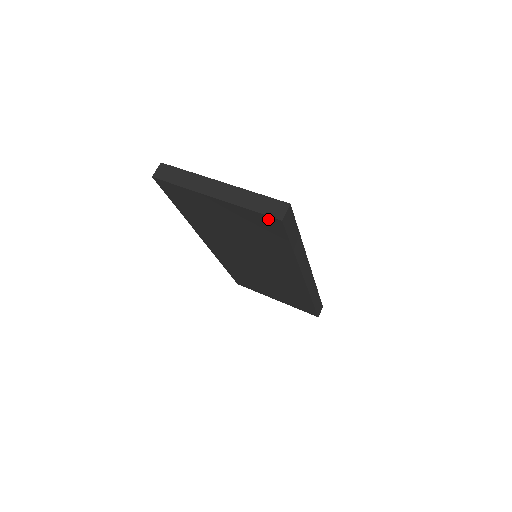
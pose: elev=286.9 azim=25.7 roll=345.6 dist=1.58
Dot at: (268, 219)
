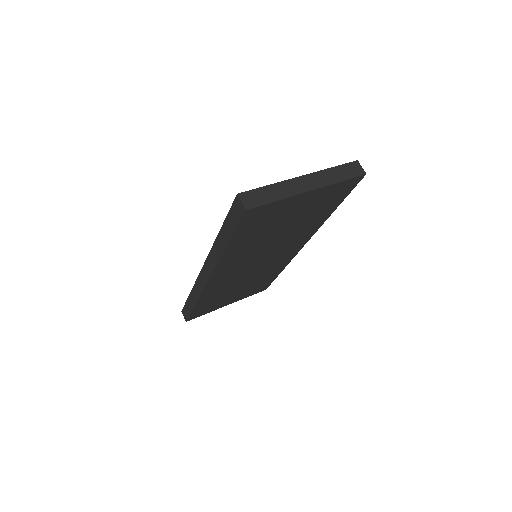
Dot at: (352, 181)
